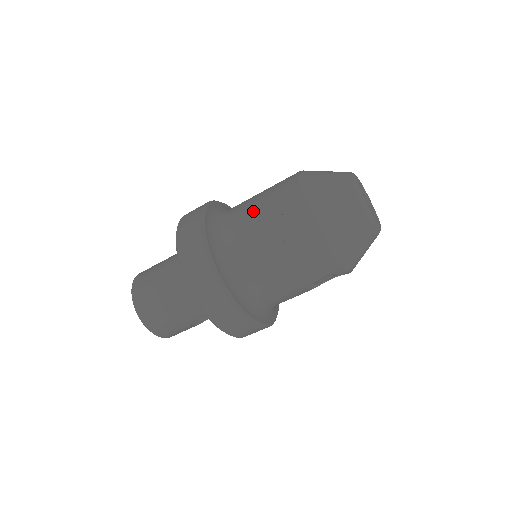
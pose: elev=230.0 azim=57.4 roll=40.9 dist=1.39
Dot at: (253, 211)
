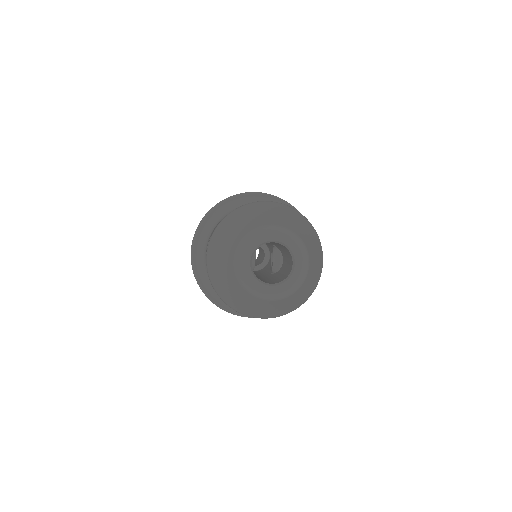
Dot at: occluded
